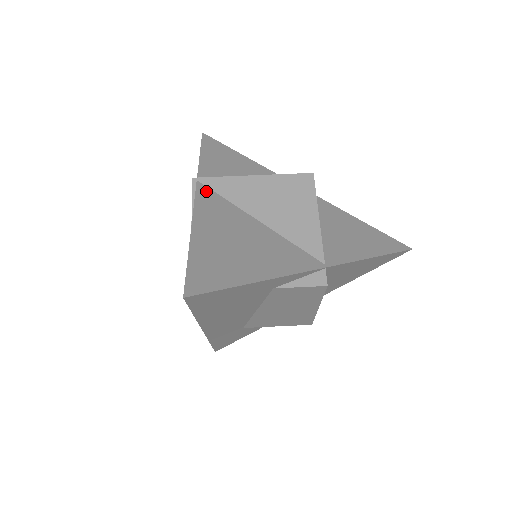
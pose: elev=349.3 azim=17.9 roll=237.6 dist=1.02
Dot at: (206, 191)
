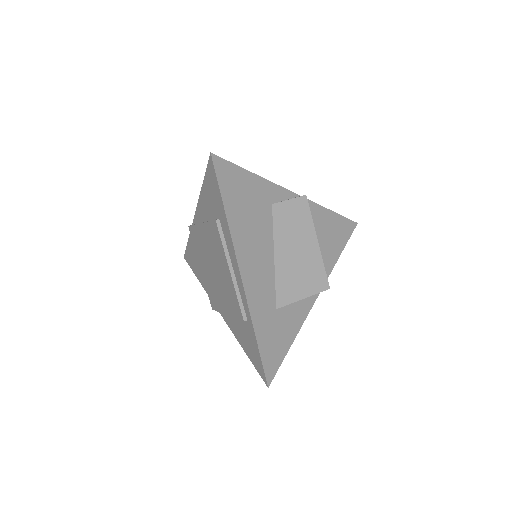
Dot at: occluded
